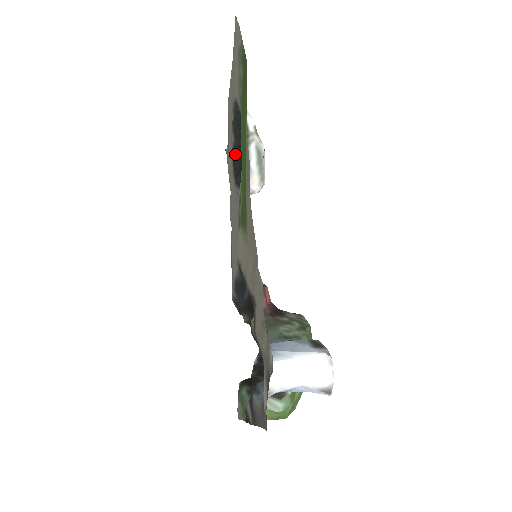
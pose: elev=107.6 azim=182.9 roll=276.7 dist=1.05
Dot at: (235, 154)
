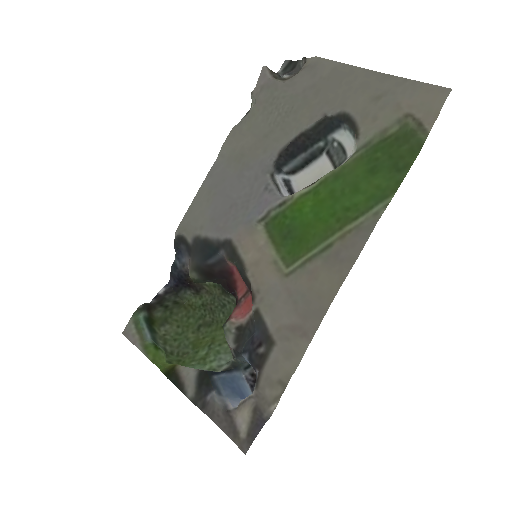
Dot at: (299, 139)
